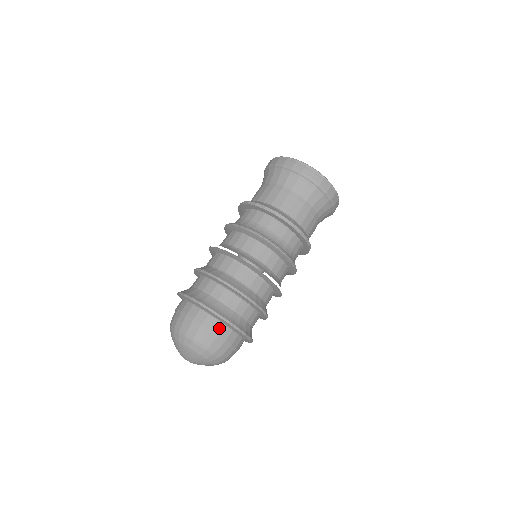
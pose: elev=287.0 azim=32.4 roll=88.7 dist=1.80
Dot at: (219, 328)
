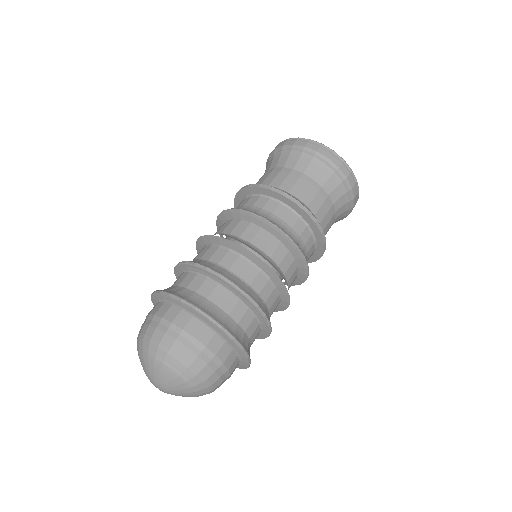
Dot at: (207, 336)
